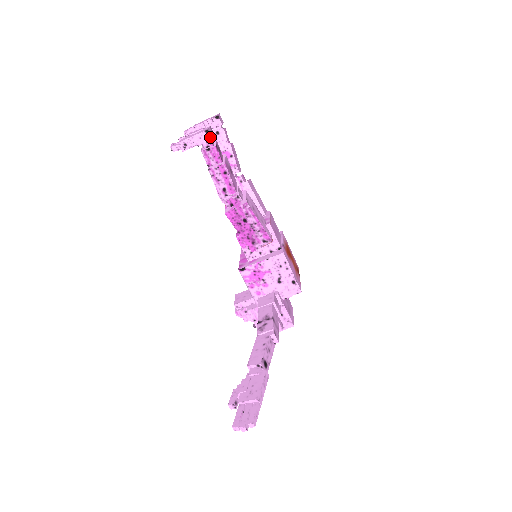
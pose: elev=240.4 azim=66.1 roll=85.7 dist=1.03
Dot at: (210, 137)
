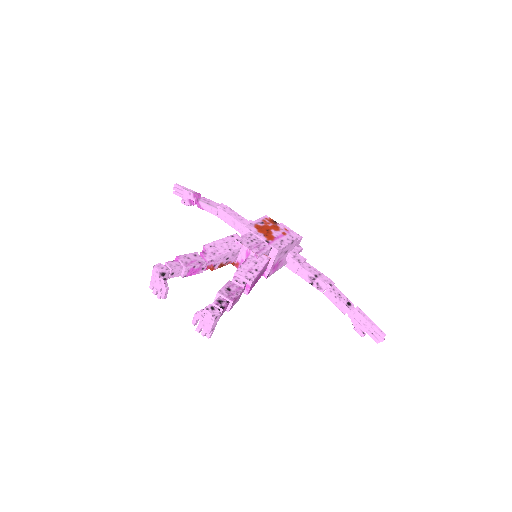
Dot at: (219, 315)
